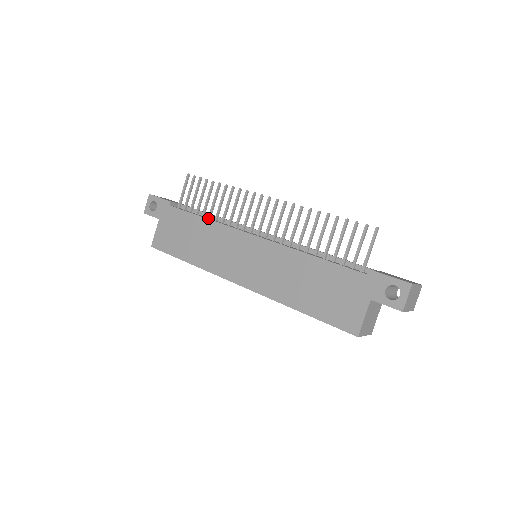
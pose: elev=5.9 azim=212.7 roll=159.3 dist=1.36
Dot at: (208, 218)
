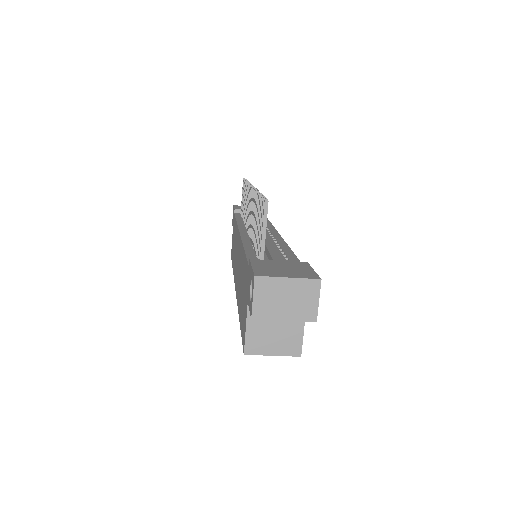
Dot at: (243, 220)
